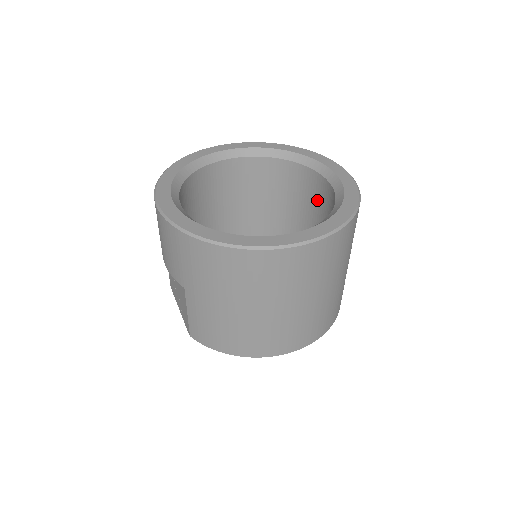
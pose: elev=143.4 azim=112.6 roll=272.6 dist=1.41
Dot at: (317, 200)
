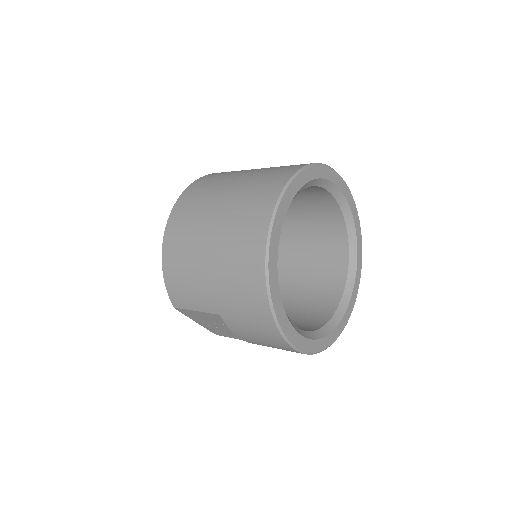
Dot at: (308, 197)
